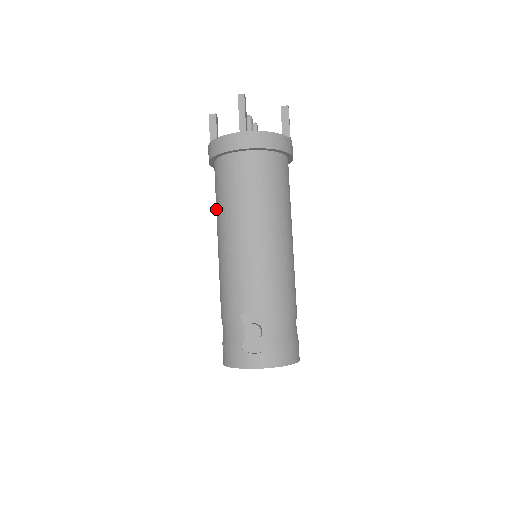
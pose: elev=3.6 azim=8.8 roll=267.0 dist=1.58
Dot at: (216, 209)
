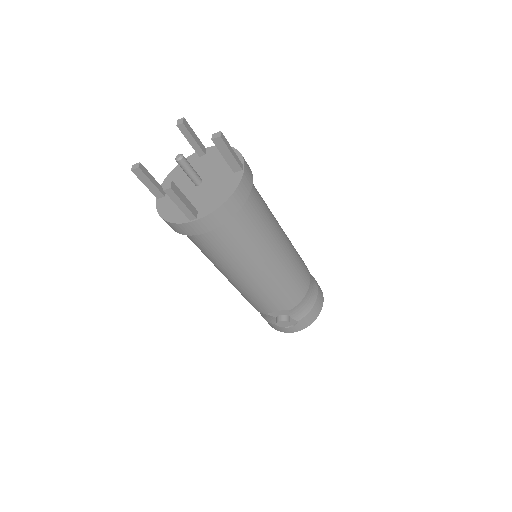
Dot at: occluded
